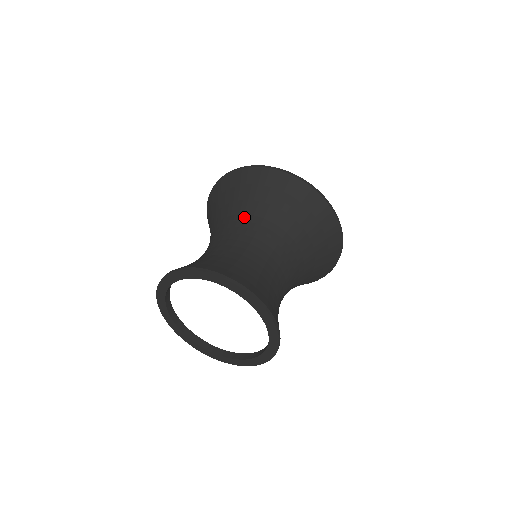
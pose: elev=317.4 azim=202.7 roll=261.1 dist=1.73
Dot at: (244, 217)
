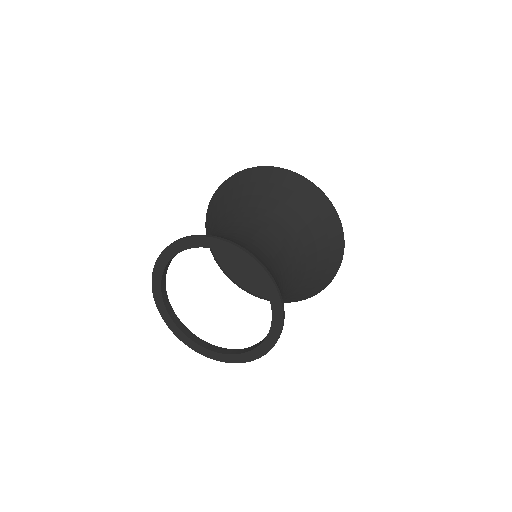
Dot at: (262, 211)
